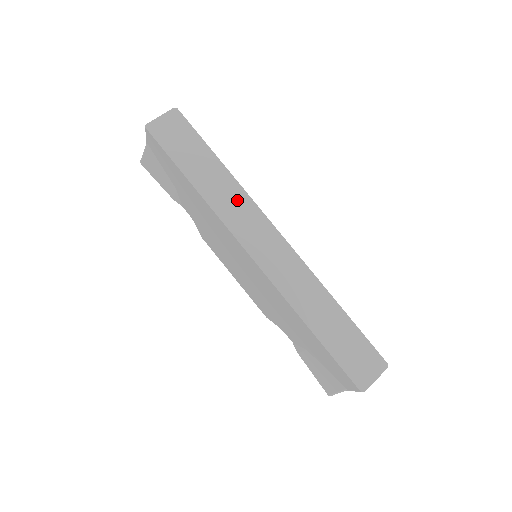
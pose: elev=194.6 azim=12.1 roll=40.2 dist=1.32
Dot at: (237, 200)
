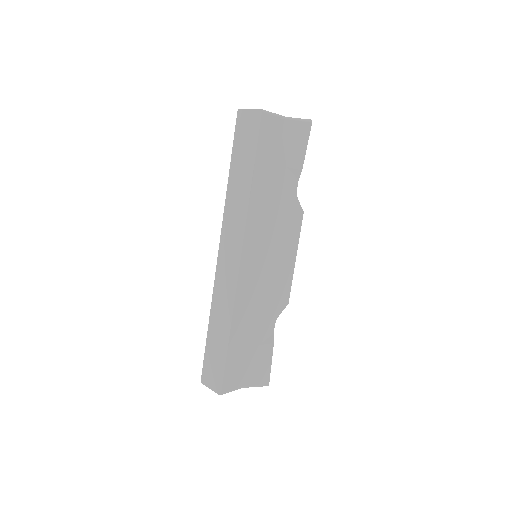
Dot at: (239, 213)
